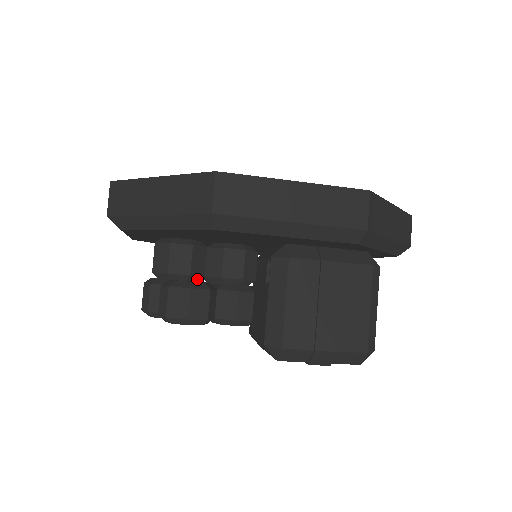
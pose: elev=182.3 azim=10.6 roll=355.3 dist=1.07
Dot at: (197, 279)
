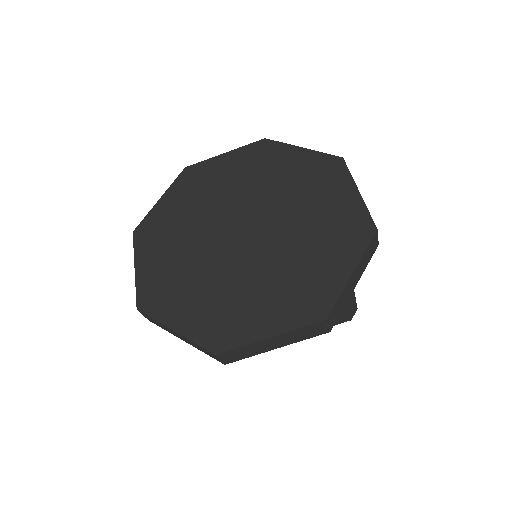
Dot at: occluded
